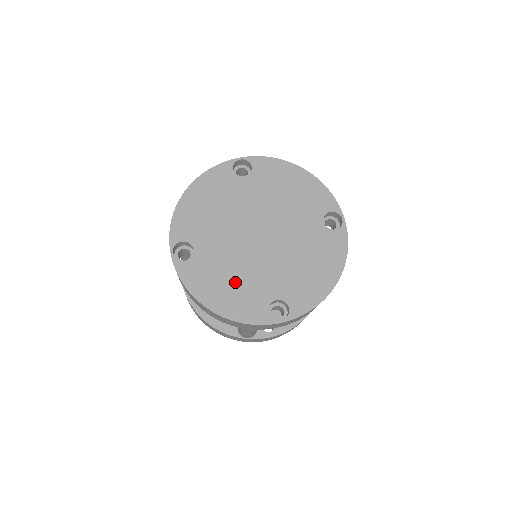
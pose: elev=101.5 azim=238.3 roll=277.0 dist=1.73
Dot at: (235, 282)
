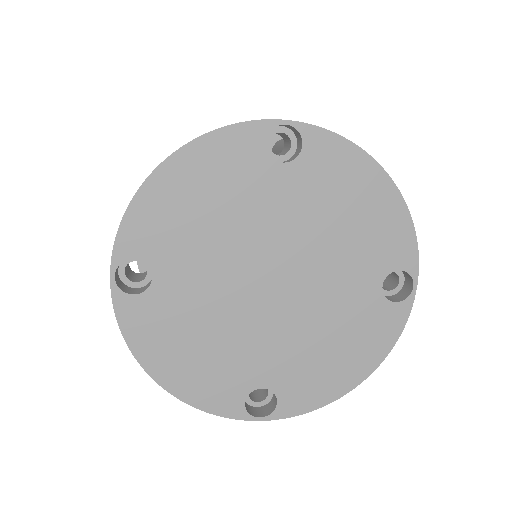
Dot at: (208, 348)
